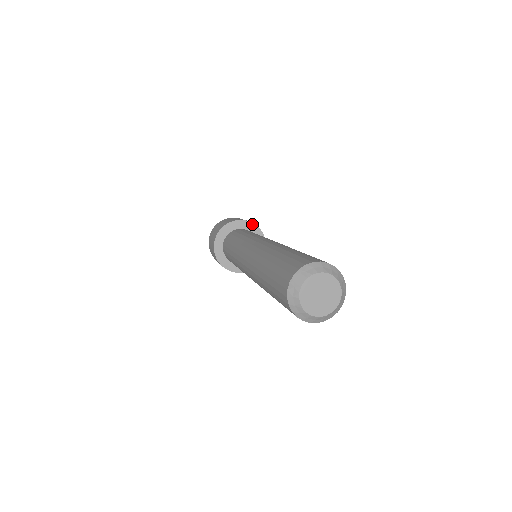
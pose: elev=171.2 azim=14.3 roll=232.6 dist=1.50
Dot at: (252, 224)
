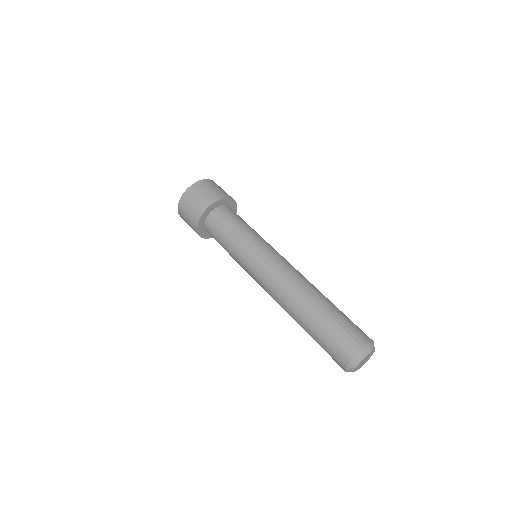
Dot at: (234, 202)
